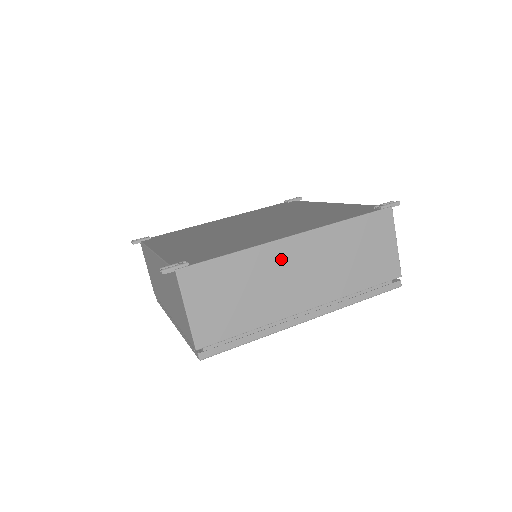
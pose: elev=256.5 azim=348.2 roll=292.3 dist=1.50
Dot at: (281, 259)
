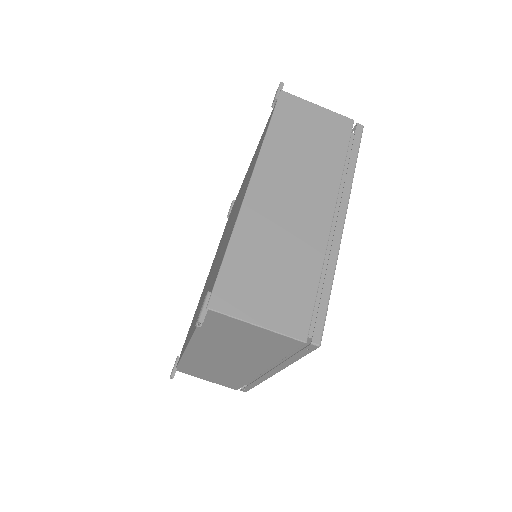
Dot at: (265, 207)
